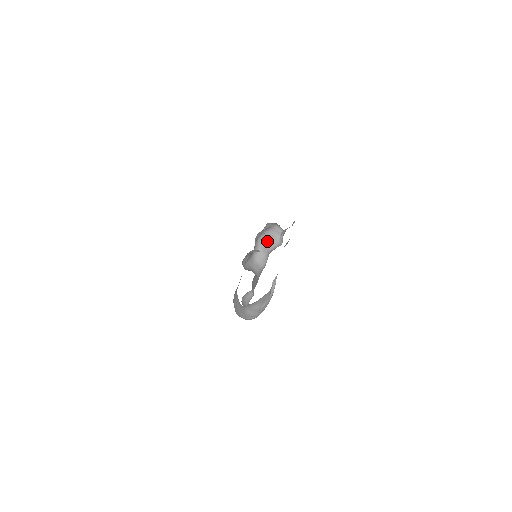
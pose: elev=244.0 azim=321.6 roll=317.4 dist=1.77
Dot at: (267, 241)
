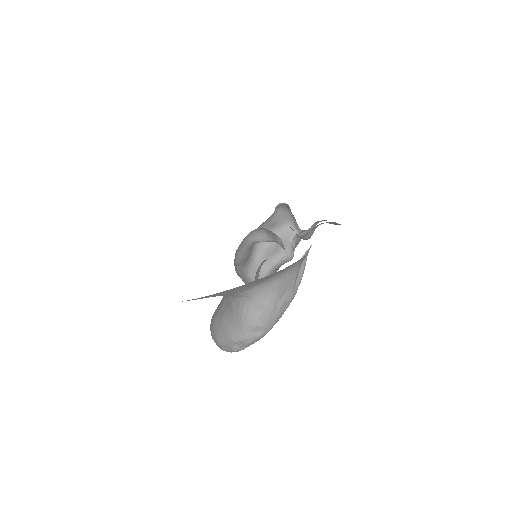
Dot at: (270, 249)
